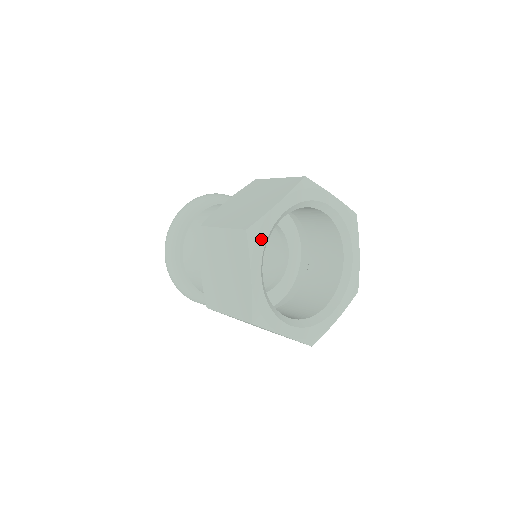
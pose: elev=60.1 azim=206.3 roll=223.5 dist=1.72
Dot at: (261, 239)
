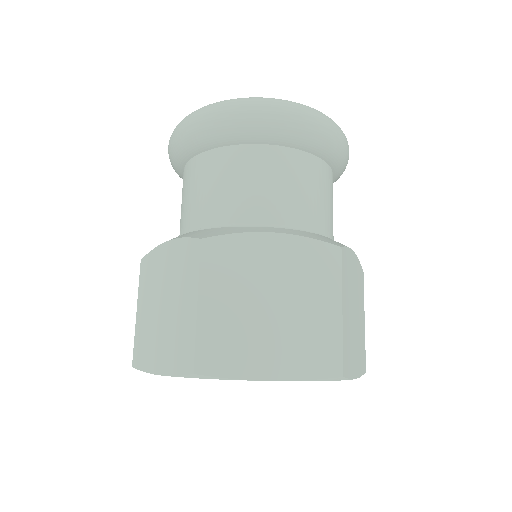
Dot at: occluded
